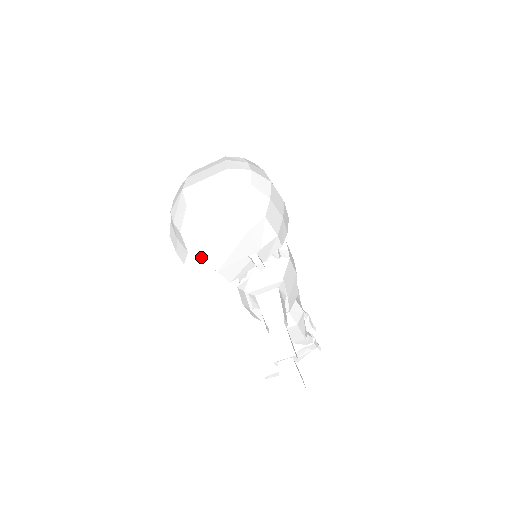
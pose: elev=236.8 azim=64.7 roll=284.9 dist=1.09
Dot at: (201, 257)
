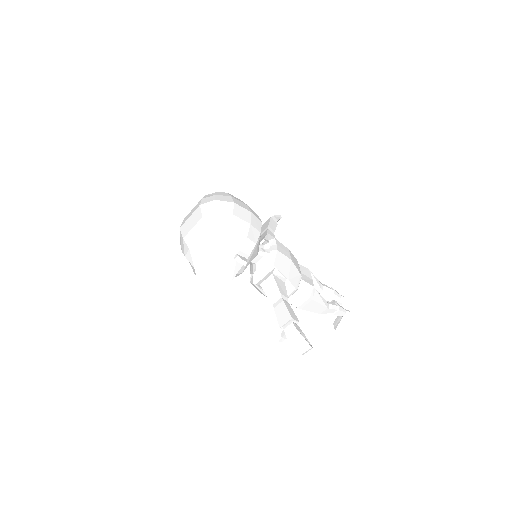
Dot at: (203, 268)
